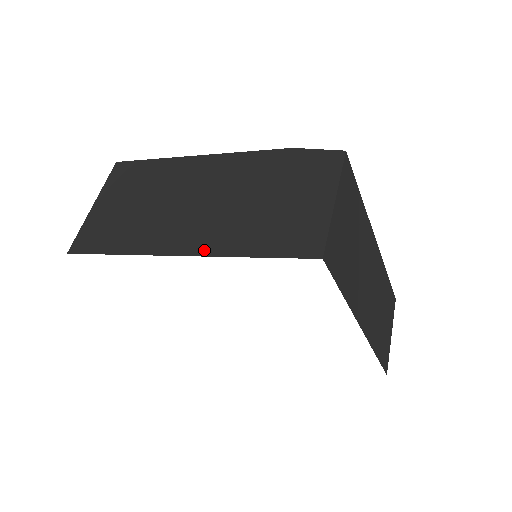
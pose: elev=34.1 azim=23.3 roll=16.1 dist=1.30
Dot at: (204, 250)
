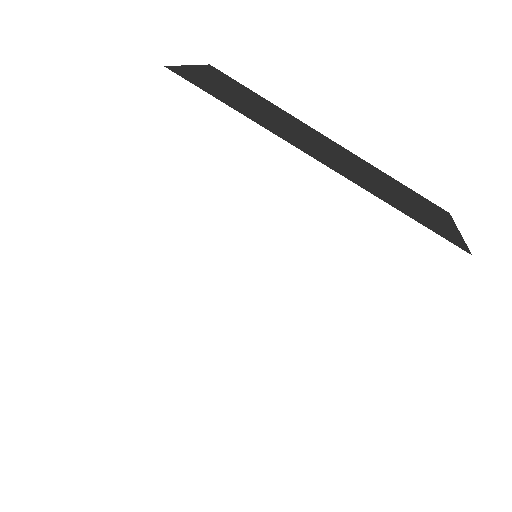
Dot at: occluded
